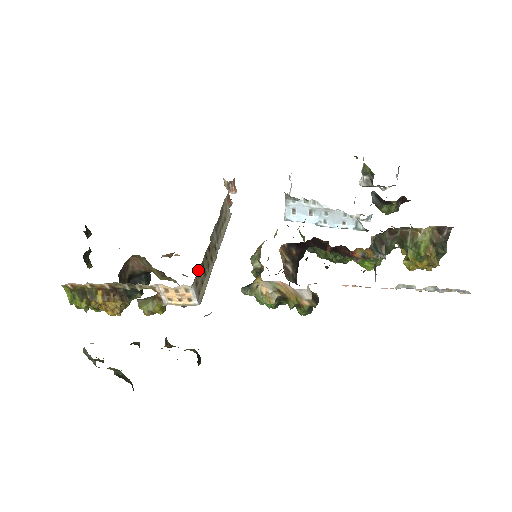
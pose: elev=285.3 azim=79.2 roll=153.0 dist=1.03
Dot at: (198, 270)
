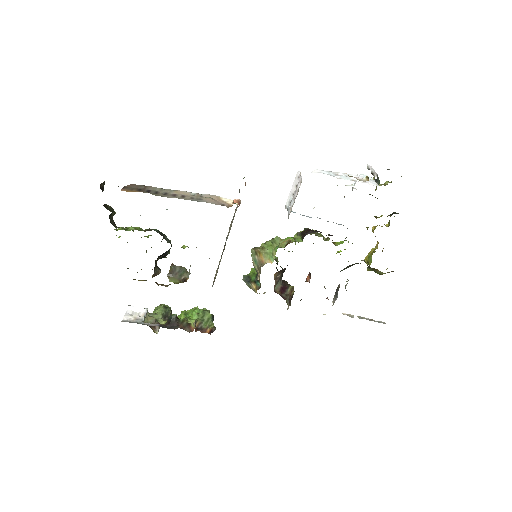
Dot at: occluded
